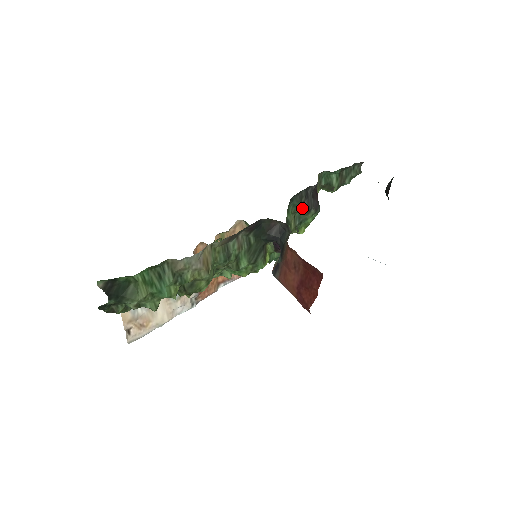
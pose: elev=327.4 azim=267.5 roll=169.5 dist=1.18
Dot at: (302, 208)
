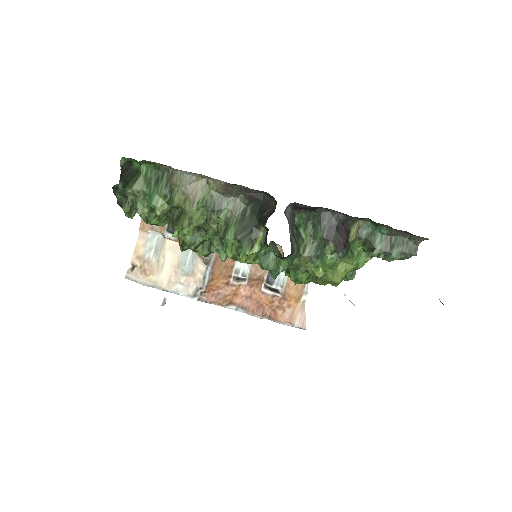
Dot at: (321, 233)
